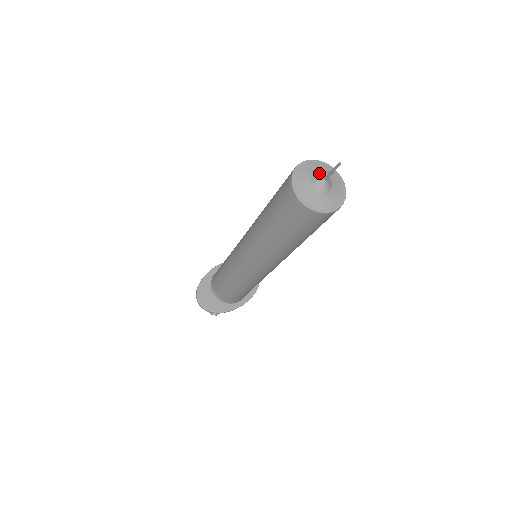
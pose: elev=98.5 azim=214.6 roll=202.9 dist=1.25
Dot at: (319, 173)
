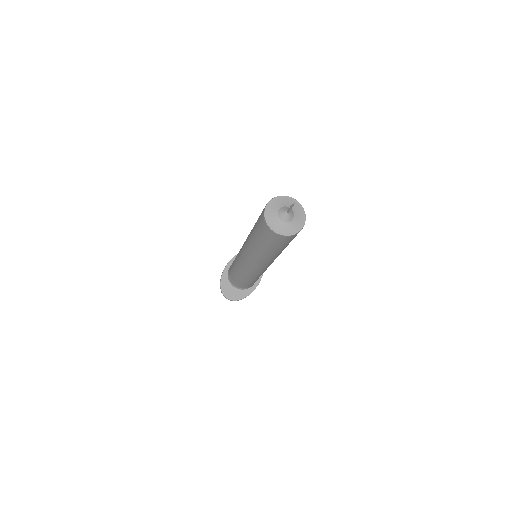
Dot at: (282, 207)
